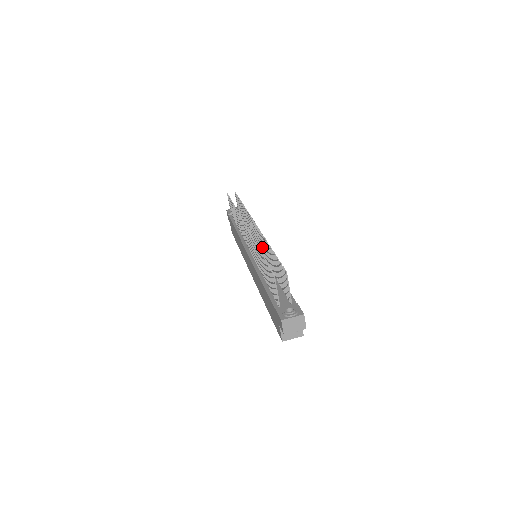
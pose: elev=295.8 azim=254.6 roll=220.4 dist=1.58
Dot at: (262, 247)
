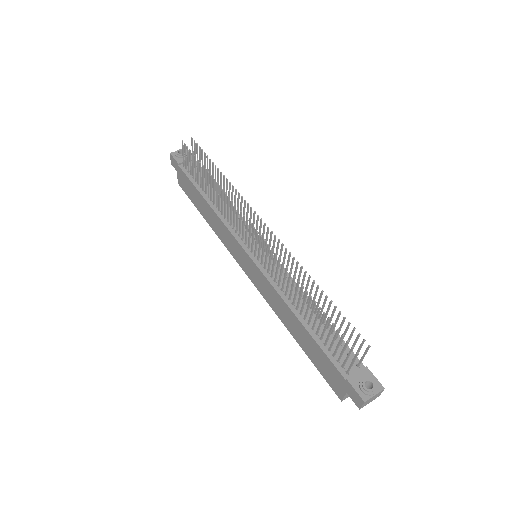
Dot at: (280, 260)
